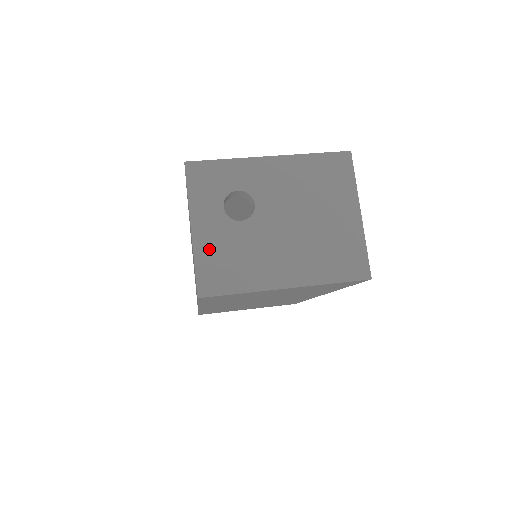
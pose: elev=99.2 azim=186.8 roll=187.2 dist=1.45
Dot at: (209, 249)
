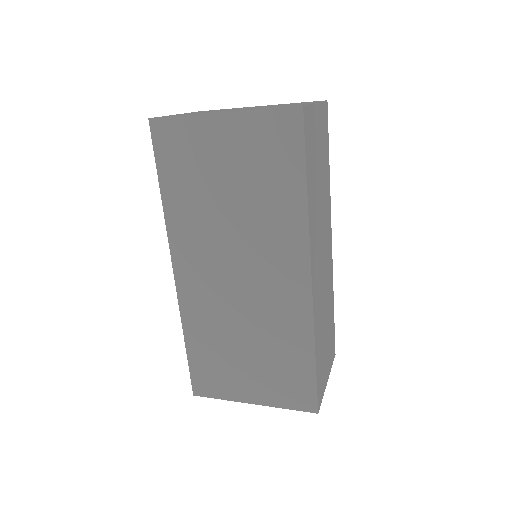
Dot at: occluded
